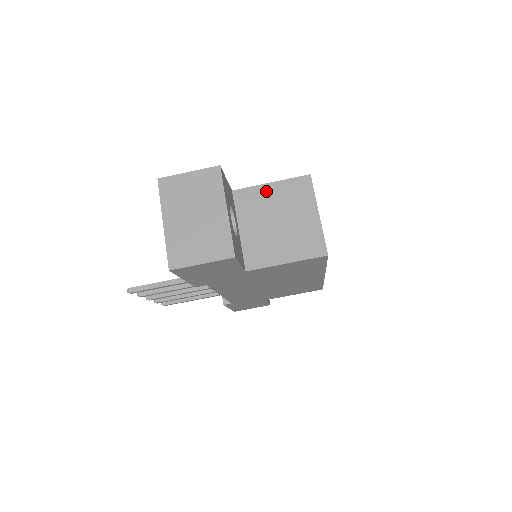
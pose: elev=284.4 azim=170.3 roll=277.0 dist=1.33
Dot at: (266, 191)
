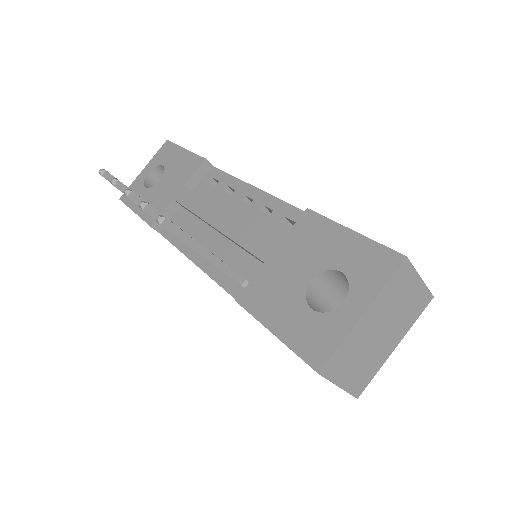
Dot at: occluded
